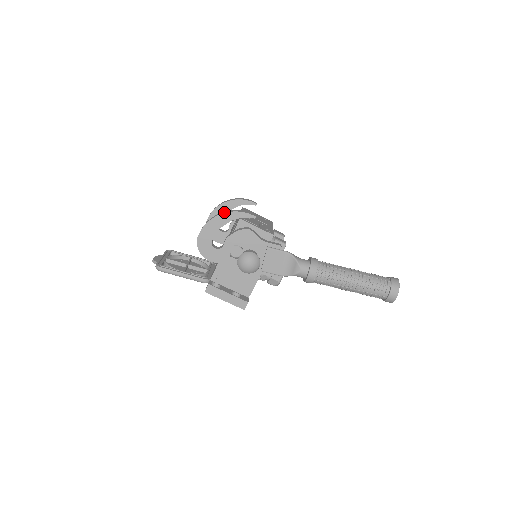
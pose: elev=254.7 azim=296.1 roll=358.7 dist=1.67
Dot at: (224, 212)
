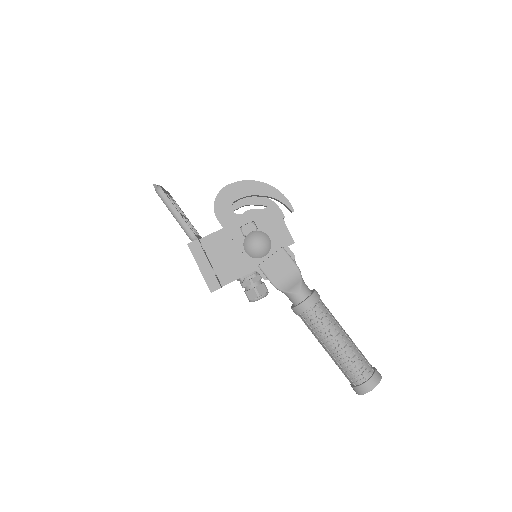
Dot at: (268, 184)
